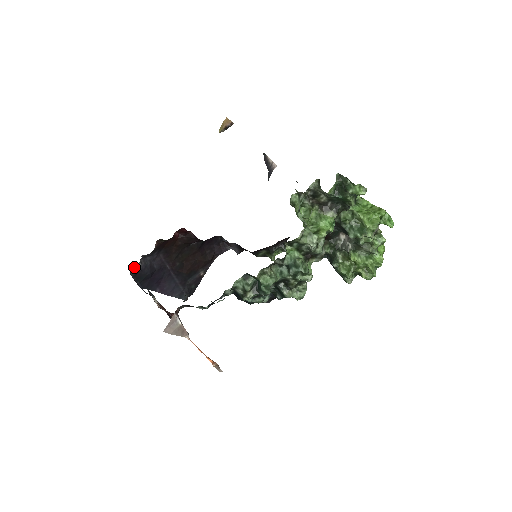
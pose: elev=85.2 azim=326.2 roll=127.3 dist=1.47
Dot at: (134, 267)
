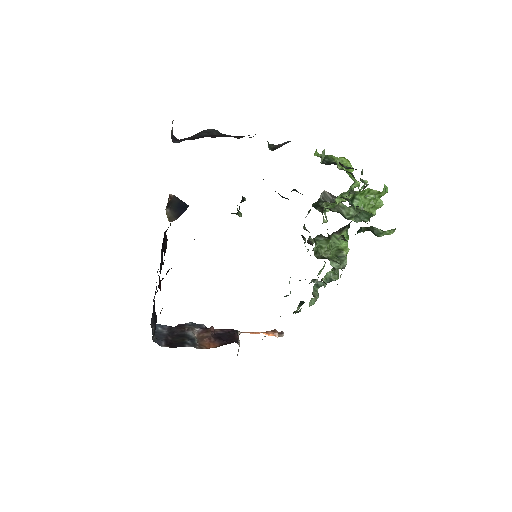
Dot at: (153, 336)
